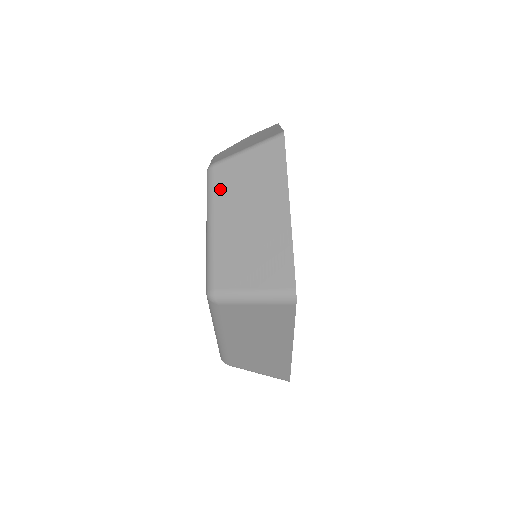
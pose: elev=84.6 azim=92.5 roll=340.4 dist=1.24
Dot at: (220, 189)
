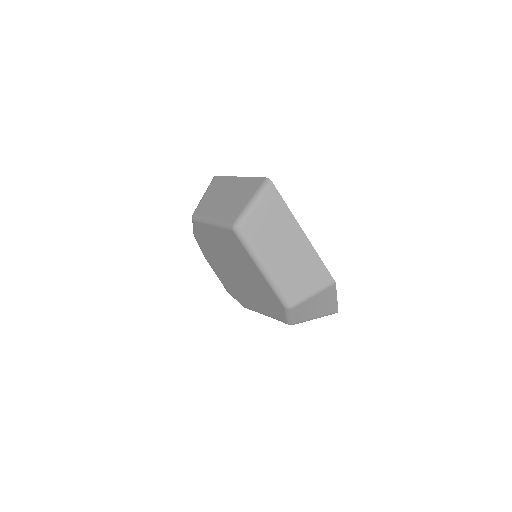
Dot at: (204, 211)
